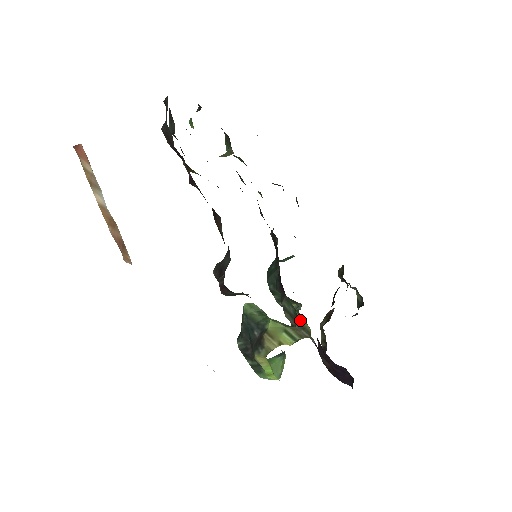
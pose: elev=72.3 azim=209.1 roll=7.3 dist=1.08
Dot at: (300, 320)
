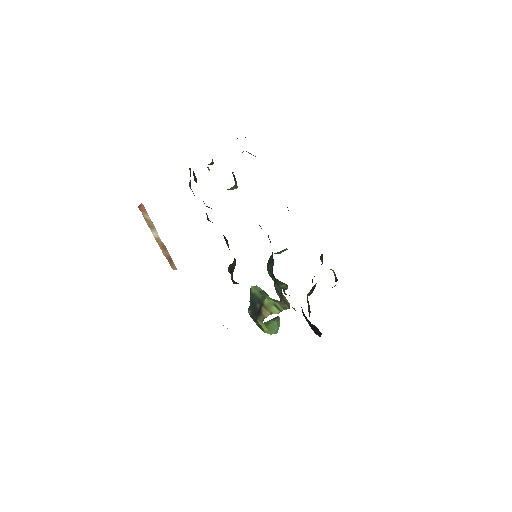
Dot at: (284, 298)
